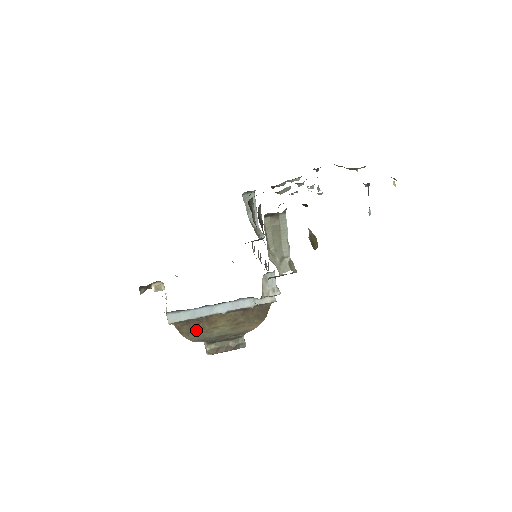
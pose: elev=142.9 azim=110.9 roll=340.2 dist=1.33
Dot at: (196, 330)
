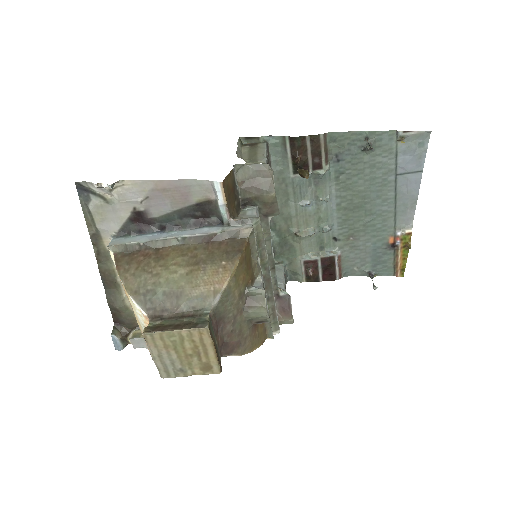
Dot at: (138, 267)
